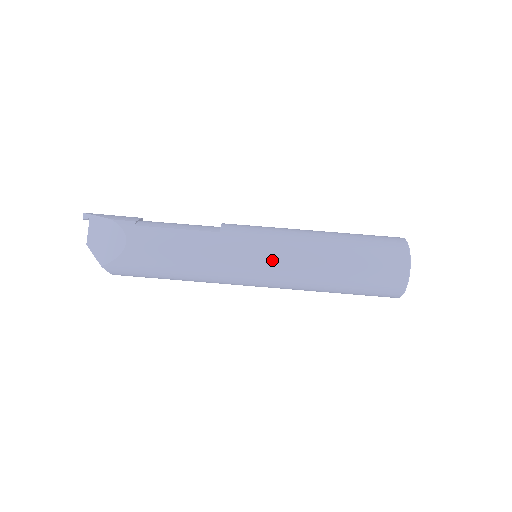
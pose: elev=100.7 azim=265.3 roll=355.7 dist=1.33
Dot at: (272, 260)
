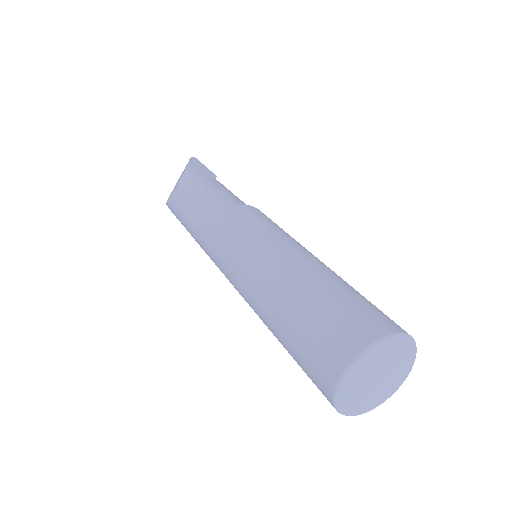
Dot at: (235, 261)
